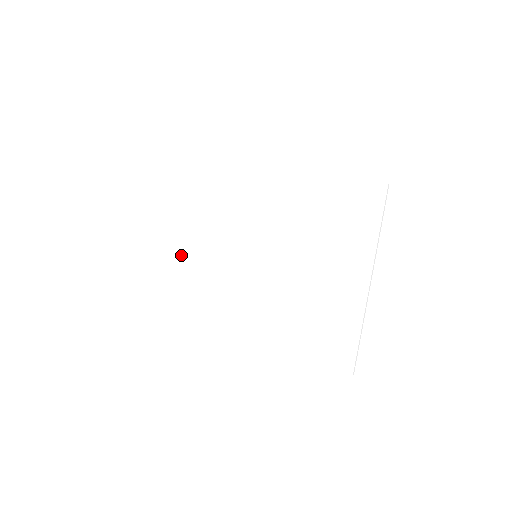
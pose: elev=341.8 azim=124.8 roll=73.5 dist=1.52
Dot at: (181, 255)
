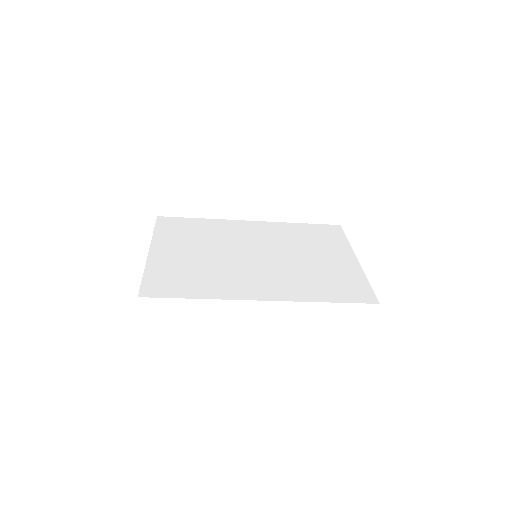
Dot at: (167, 260)
